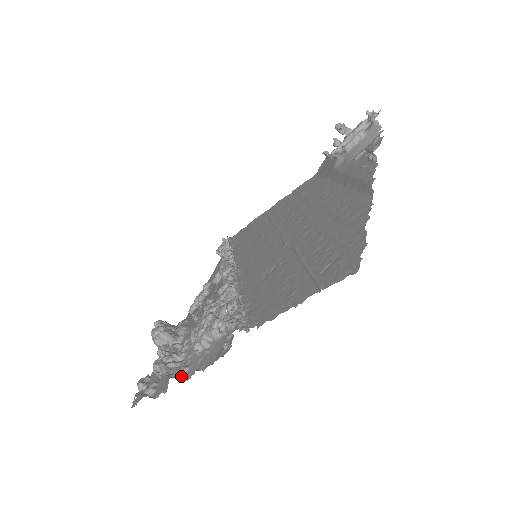
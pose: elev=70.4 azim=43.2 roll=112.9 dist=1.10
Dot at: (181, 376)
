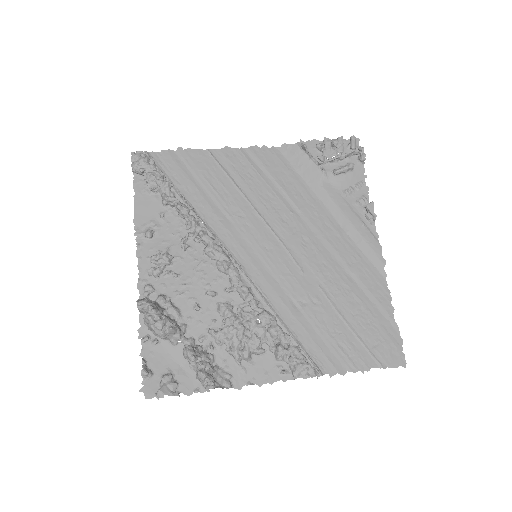
Dot at: (231, 386)
